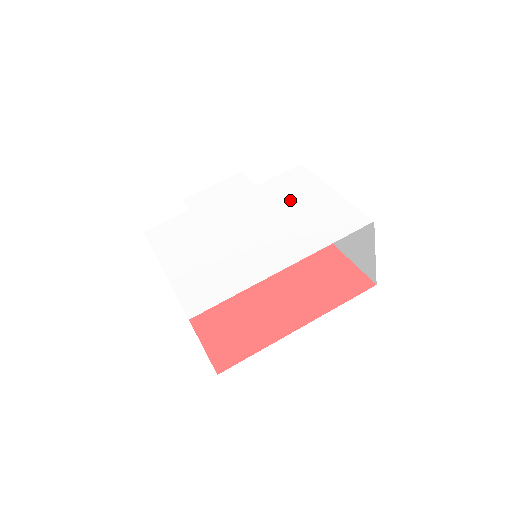
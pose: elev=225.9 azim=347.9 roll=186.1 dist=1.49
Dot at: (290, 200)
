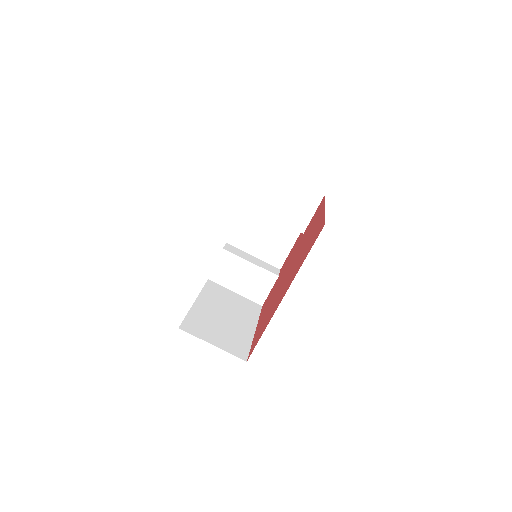
Dot at: occluded
